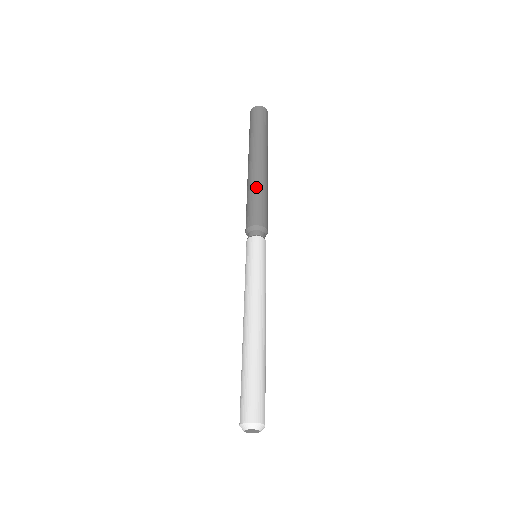
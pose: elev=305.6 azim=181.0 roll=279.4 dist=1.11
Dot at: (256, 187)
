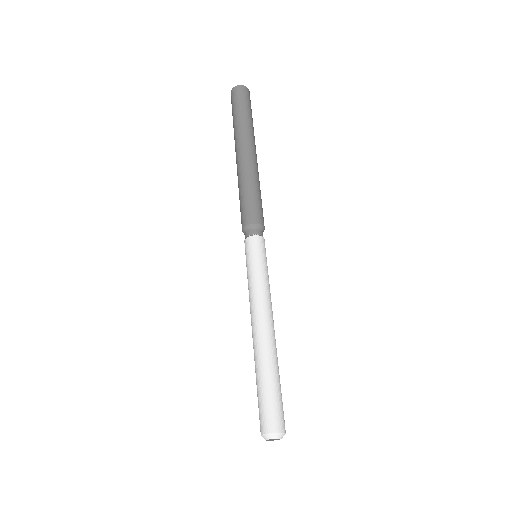
Dot at: (258, 182)
